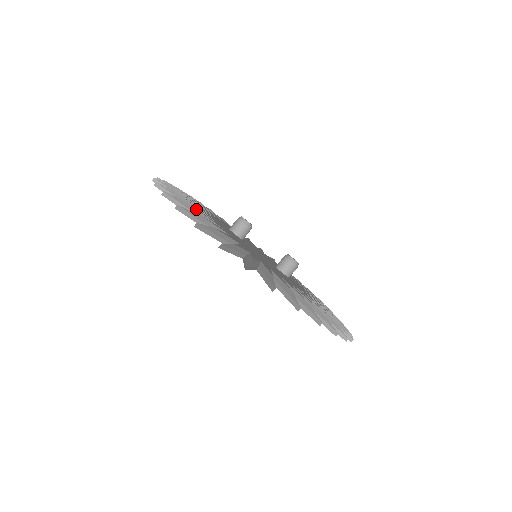
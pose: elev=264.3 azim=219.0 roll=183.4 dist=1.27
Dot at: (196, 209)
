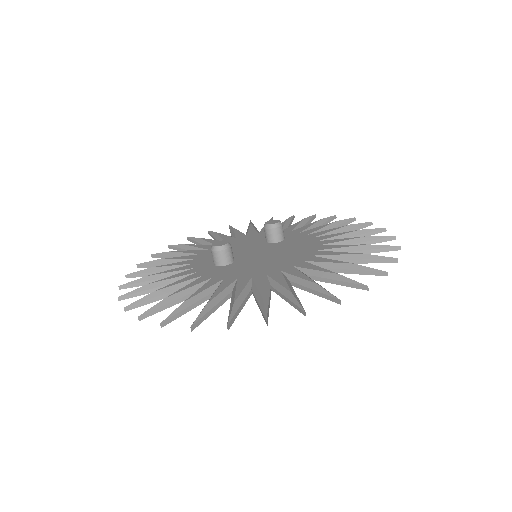
Dot at: (237, 298)
